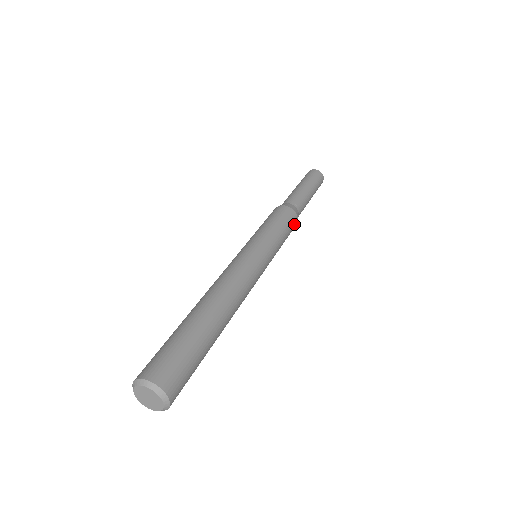
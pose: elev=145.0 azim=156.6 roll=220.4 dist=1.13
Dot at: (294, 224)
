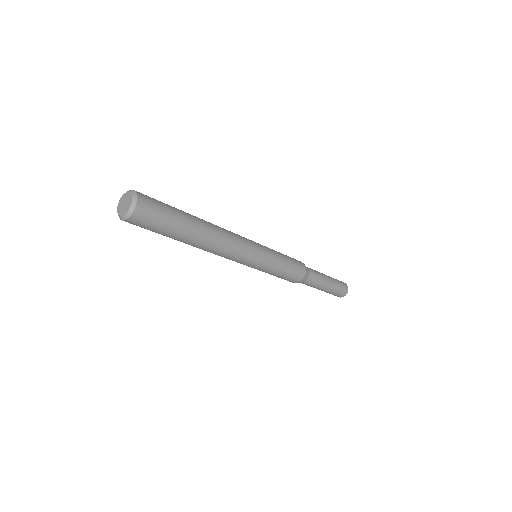
Dot at: (299, 263)
